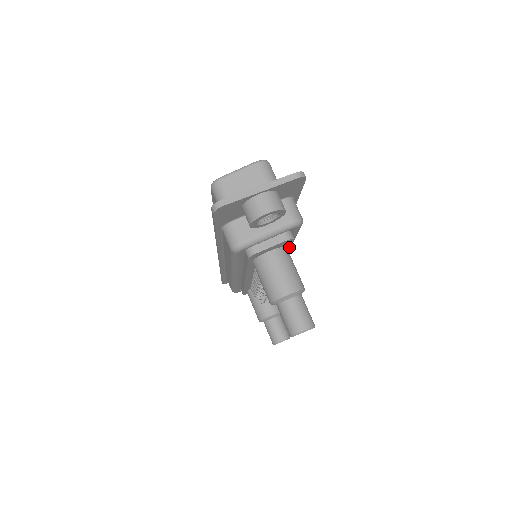
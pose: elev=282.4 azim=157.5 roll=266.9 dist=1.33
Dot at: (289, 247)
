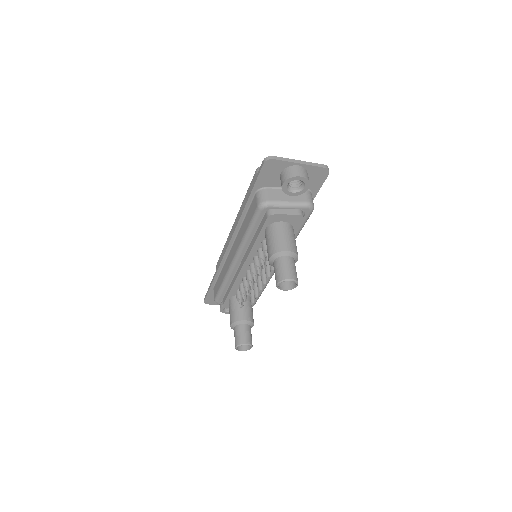
Dot at: (294, 233)
